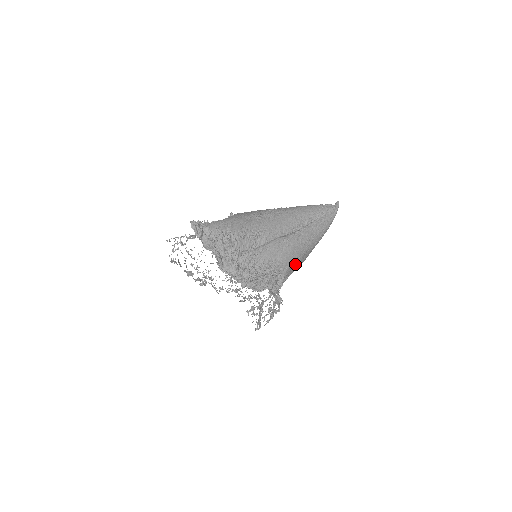
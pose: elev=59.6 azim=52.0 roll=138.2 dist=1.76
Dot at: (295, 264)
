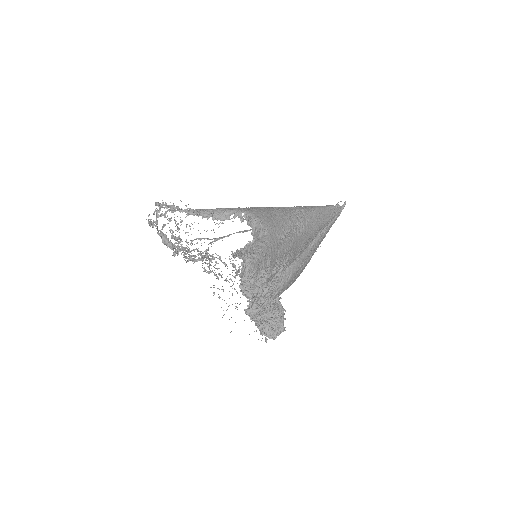
Dot at: occluded
